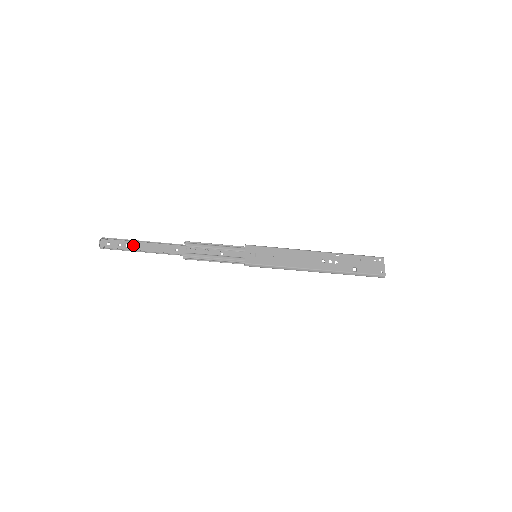
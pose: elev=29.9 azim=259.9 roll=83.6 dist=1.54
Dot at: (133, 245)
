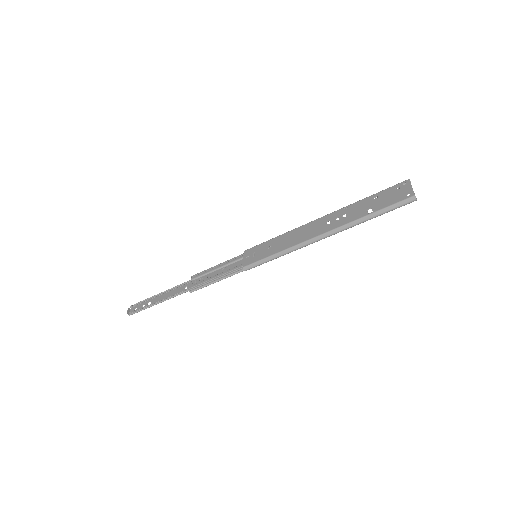
Dot at: (153, 301)
